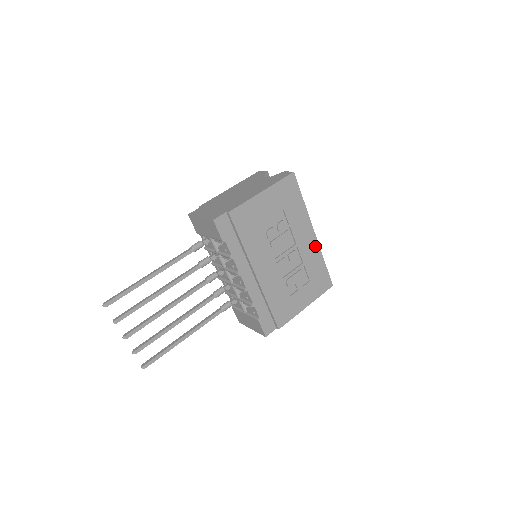
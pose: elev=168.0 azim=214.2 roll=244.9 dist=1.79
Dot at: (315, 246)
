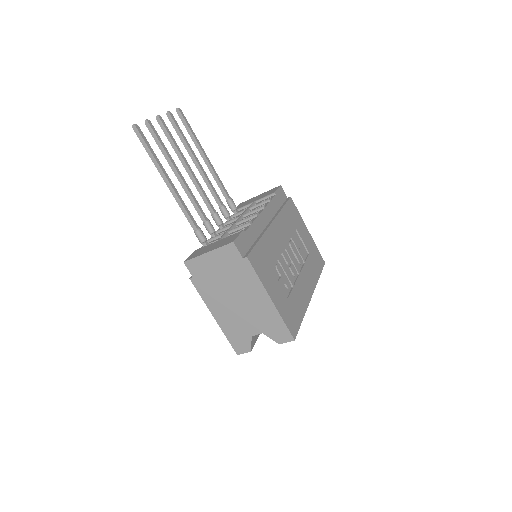
Dot at: (306, 300)
